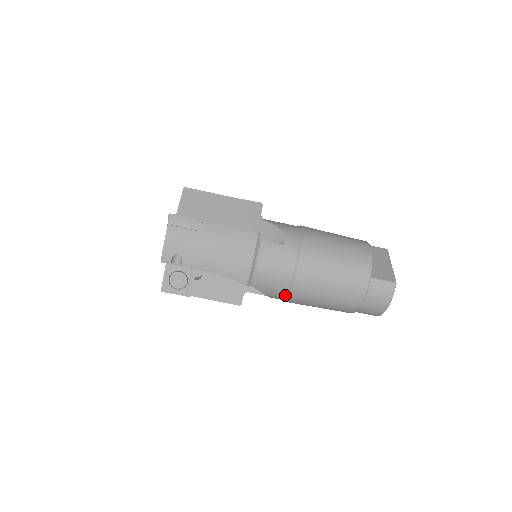
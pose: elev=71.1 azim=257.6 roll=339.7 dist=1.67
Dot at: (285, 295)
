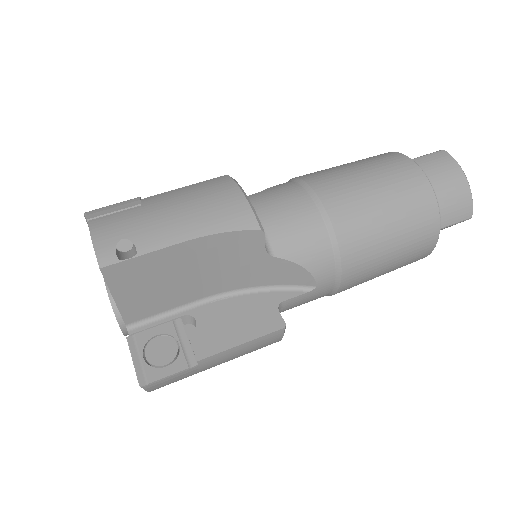
Dot at: (330, 245)
